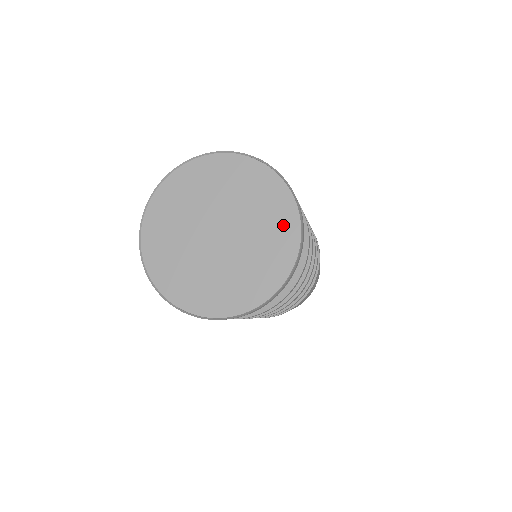
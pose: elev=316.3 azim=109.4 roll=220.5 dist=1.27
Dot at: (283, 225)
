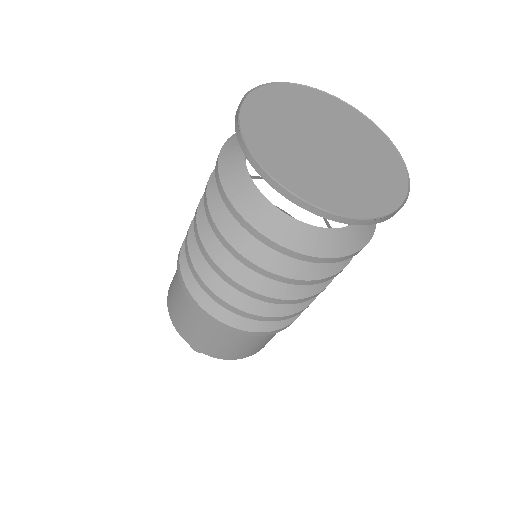
Dot at: (364, 126)
